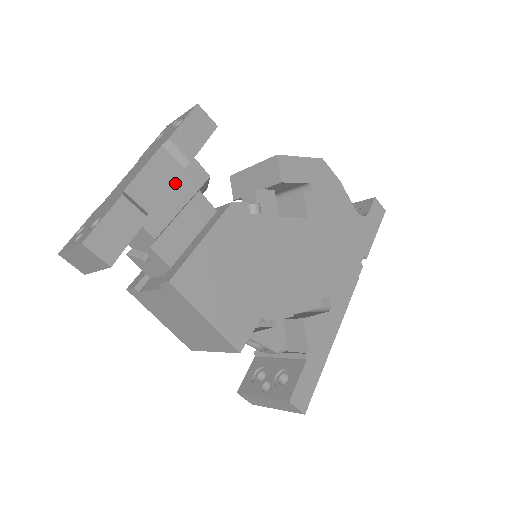
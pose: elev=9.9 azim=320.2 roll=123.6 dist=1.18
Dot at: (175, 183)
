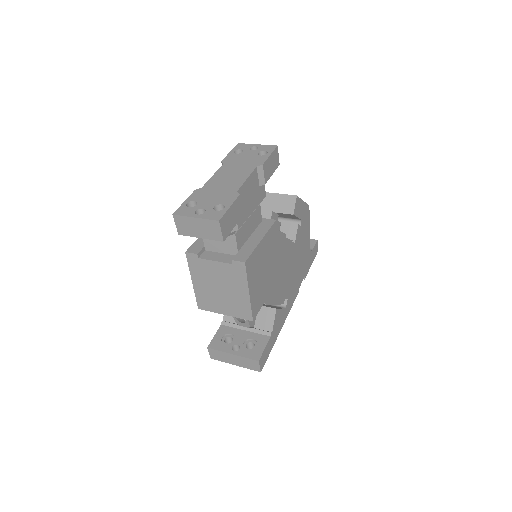
Dot at: (254, 195)
